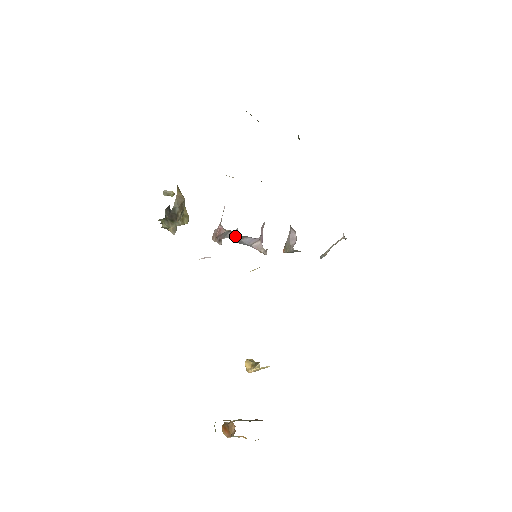
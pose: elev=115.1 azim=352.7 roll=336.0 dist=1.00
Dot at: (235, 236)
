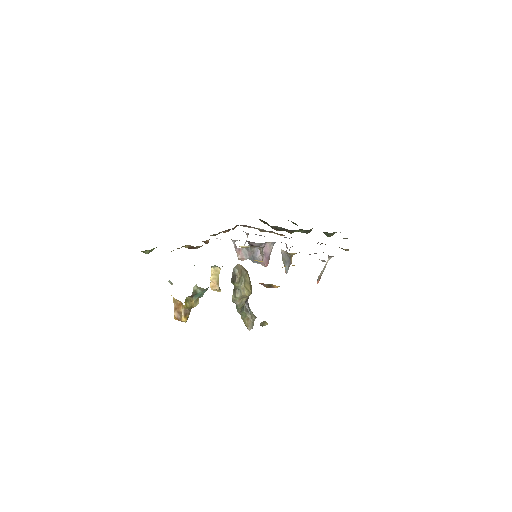
Dot at: (250, 253)
